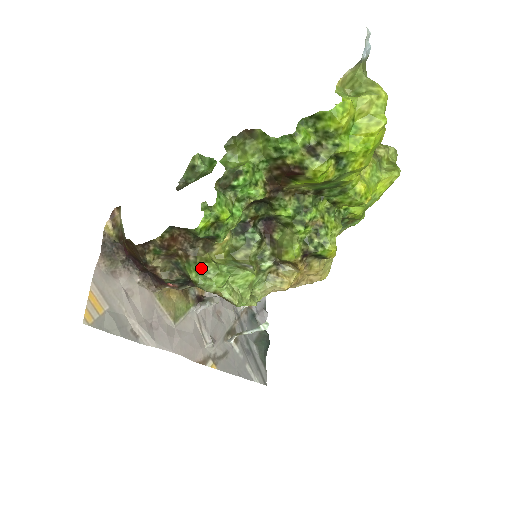
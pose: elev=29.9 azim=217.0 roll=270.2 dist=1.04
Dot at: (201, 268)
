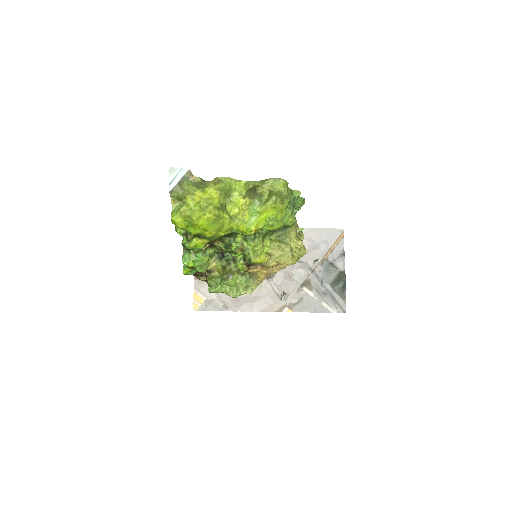
Dot at: (209, 283)
